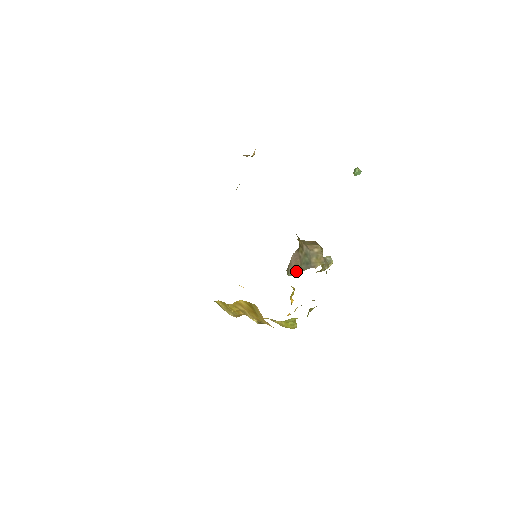
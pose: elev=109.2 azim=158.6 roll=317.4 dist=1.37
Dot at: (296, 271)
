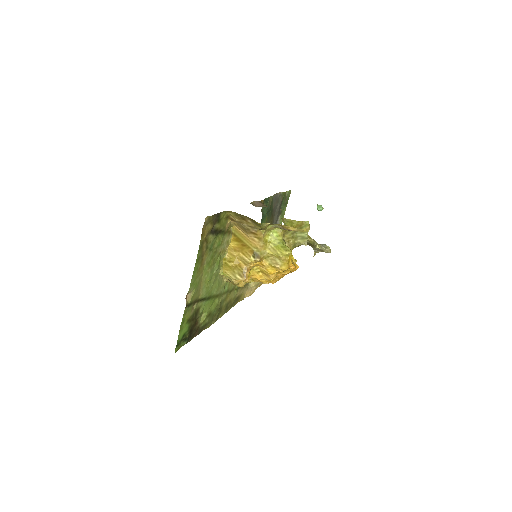
Dot at: occluded
